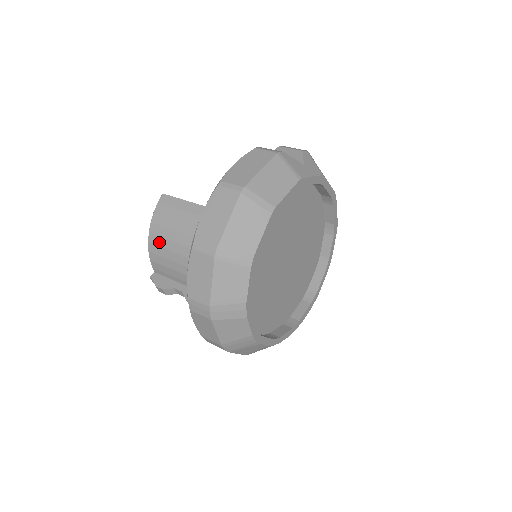
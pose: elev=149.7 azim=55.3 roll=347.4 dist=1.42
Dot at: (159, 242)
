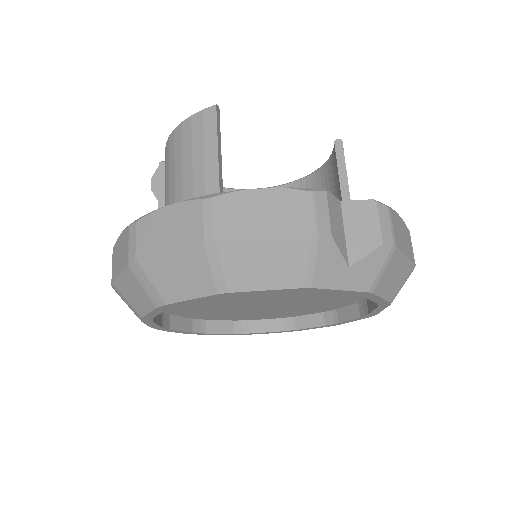
Dot at: (171, 151)
